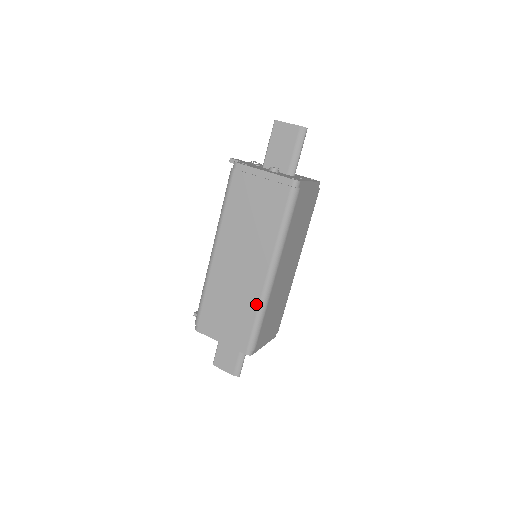
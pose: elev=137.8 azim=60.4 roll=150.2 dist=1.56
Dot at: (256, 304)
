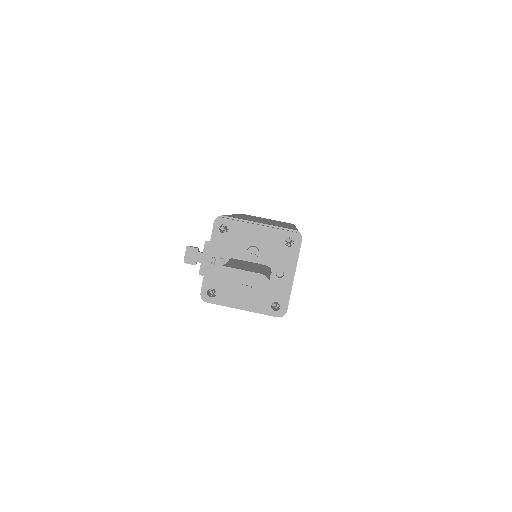
Dot at: occluded
